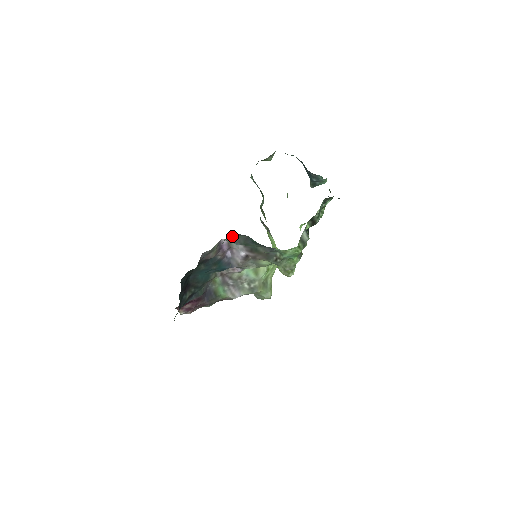
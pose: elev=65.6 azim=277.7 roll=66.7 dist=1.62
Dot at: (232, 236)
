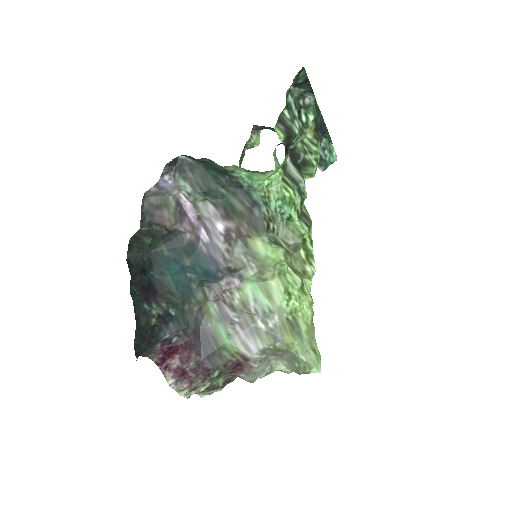
Dot at: (178, 163)
